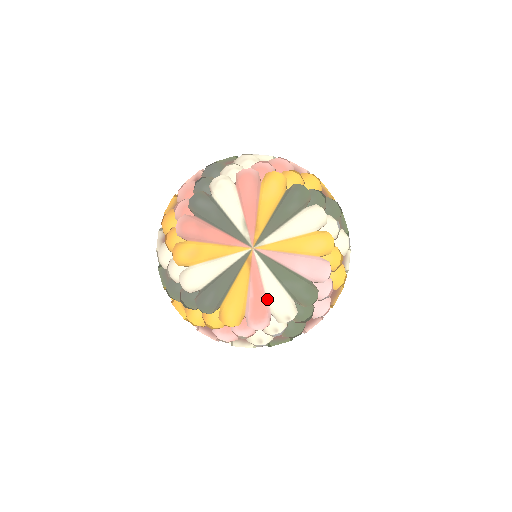
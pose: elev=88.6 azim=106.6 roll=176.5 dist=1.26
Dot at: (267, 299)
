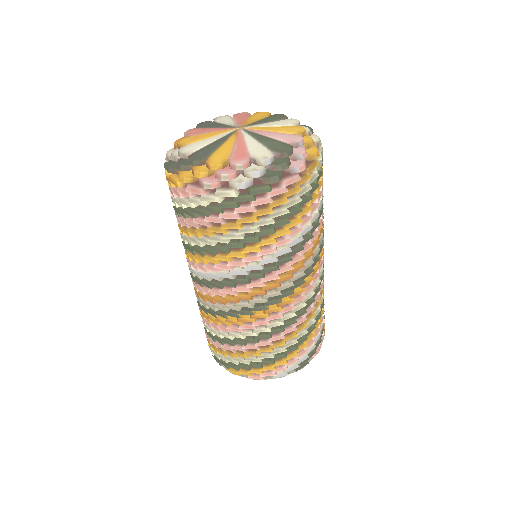
Dot at: (248, 150)
